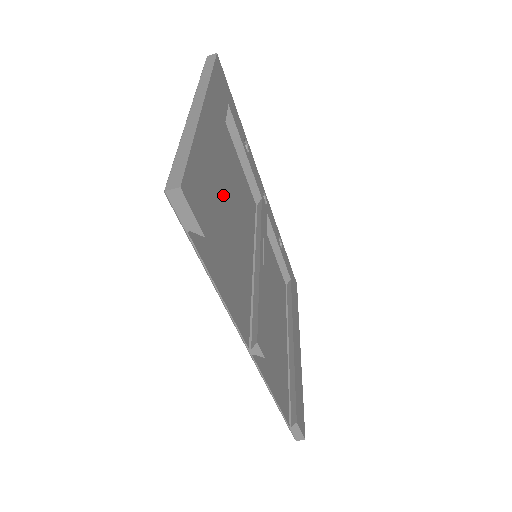
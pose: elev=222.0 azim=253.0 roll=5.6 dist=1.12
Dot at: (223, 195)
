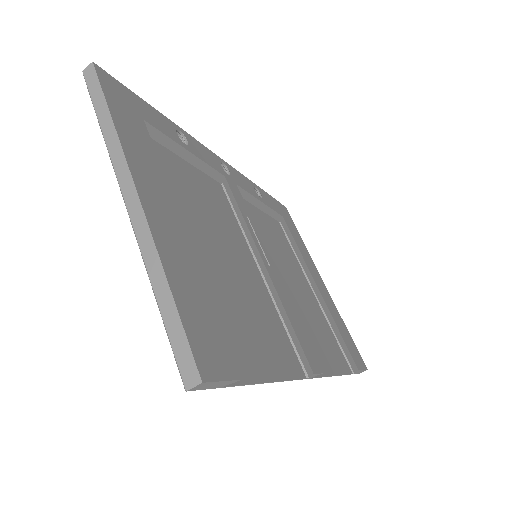
Dot at: (206, 251)
